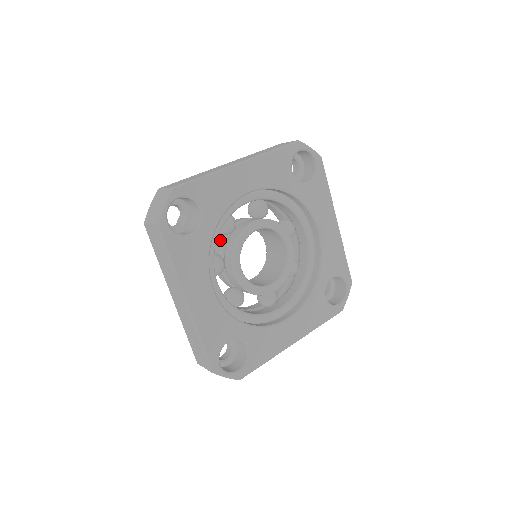
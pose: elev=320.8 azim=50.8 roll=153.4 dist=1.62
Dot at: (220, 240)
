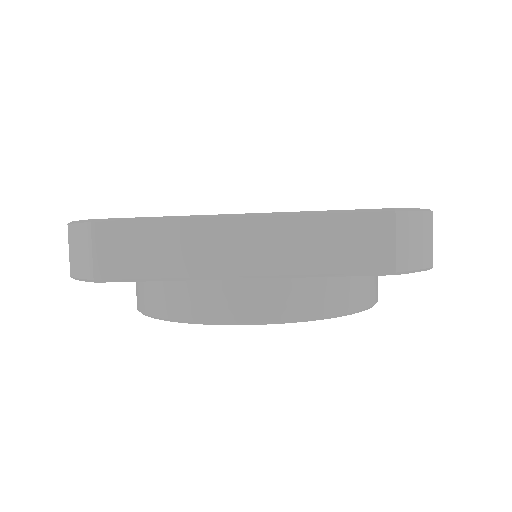
Dot at: occluded
